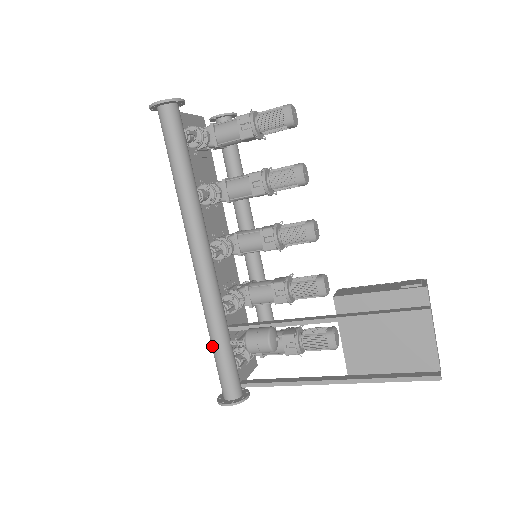
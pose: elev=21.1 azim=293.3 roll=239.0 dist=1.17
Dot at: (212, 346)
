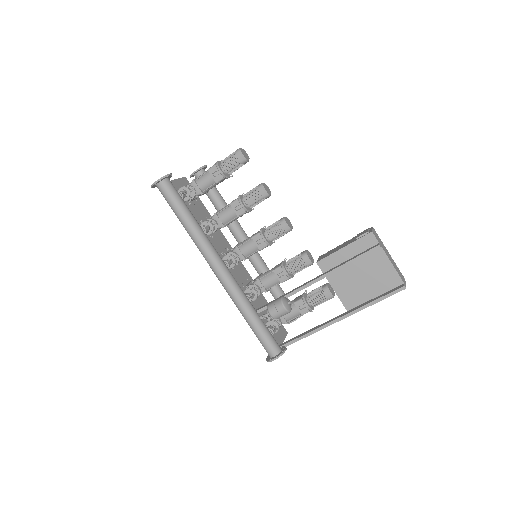
Dot at: (249, 325)
